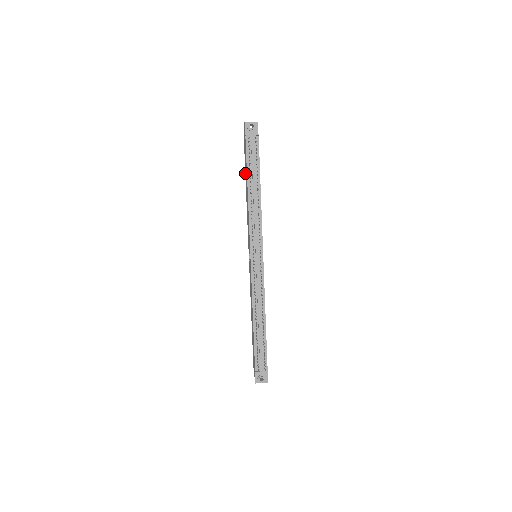
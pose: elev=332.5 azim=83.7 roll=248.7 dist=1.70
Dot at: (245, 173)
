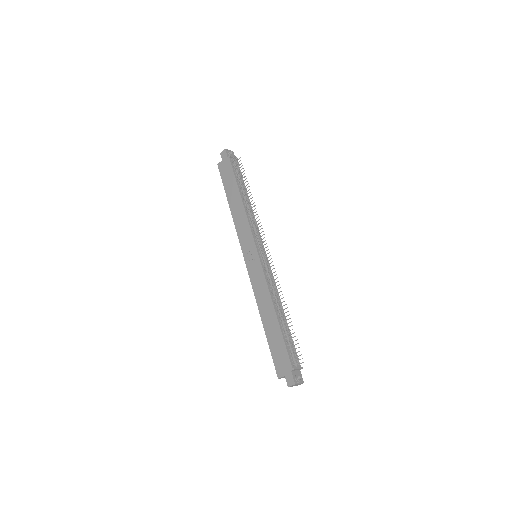
Dot at: (226, 191)
